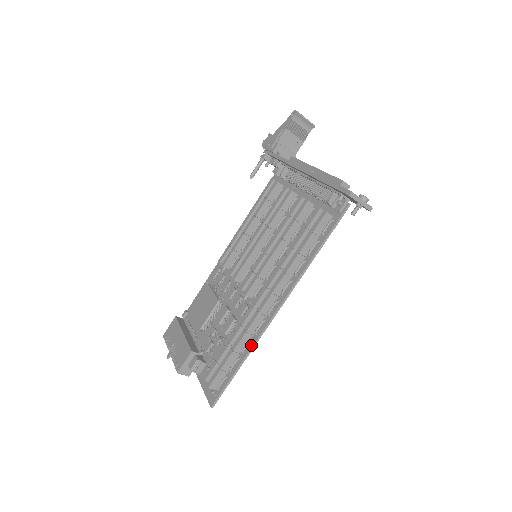
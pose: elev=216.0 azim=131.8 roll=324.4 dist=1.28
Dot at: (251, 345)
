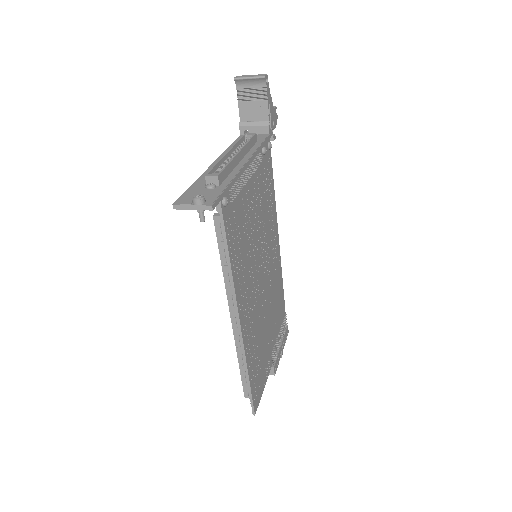
Dot at: (244, 359)
